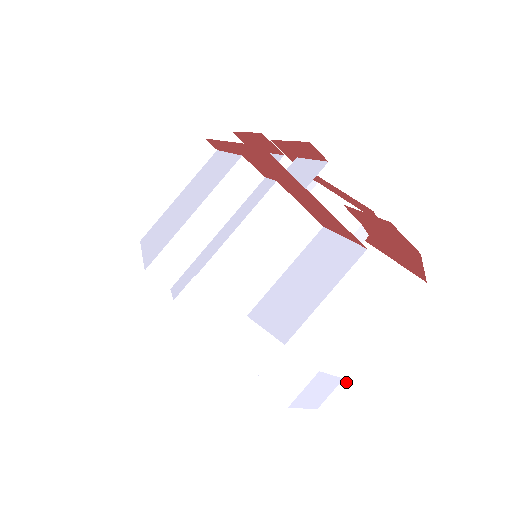
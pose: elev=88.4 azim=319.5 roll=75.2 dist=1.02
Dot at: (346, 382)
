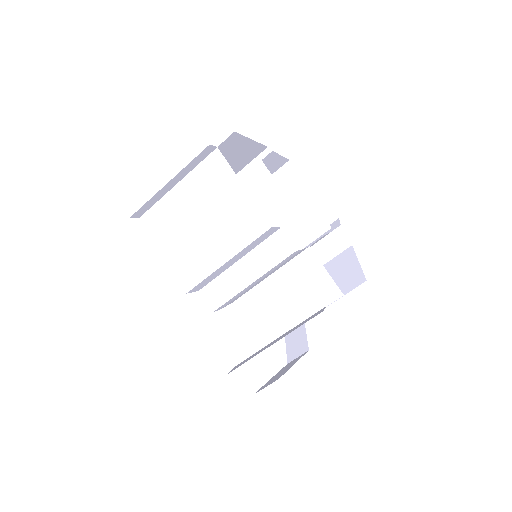
Dot at: occluded
